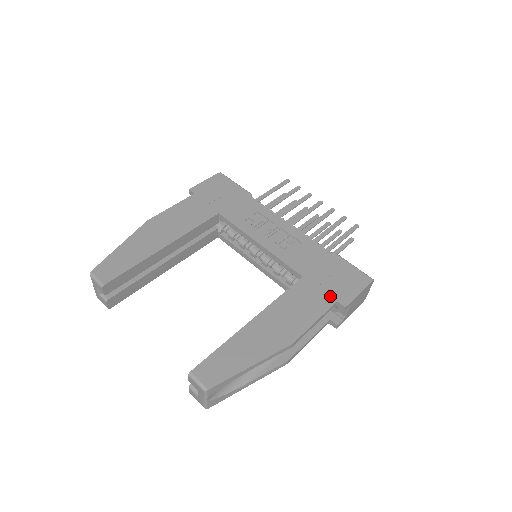
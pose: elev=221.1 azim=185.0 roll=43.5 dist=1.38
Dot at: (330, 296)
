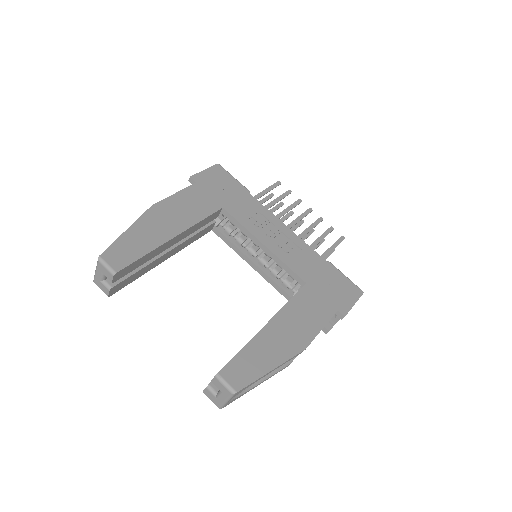
Dot at: (331, 305)
